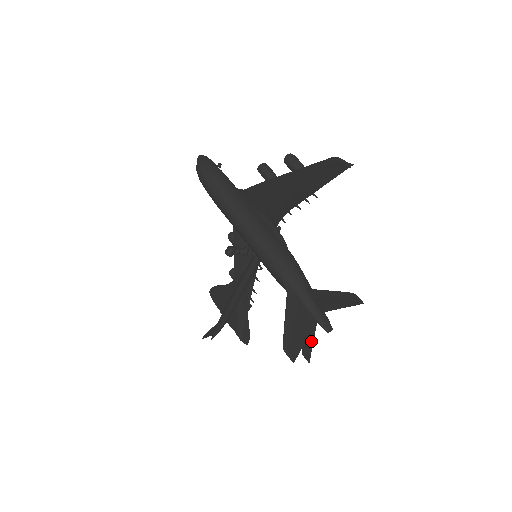
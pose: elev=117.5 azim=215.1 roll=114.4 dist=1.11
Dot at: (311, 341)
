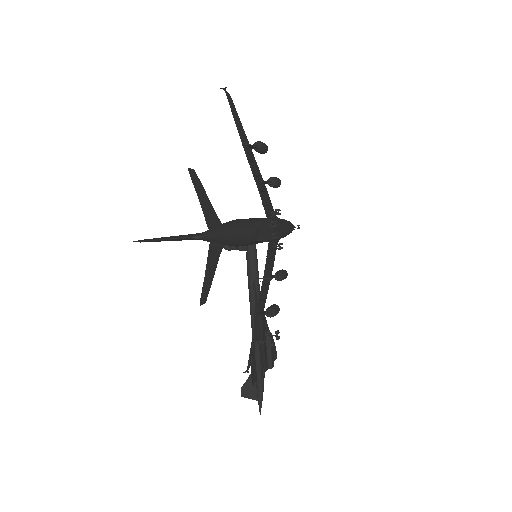
Dot at: (206, 275)
